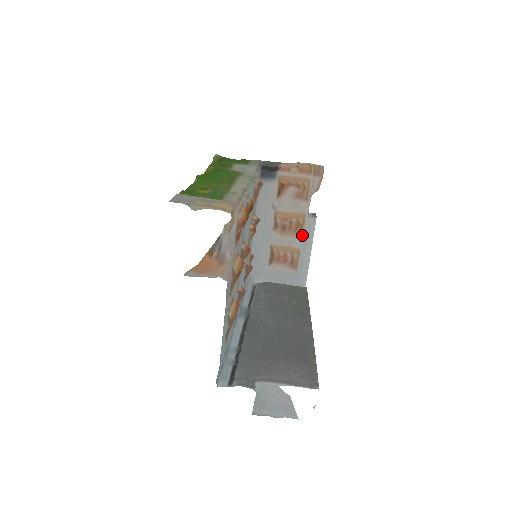
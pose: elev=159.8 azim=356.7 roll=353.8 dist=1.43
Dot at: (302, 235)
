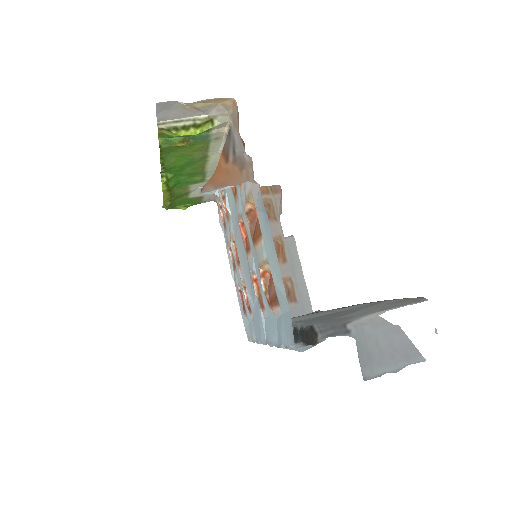
Dot at: (286, 260)
